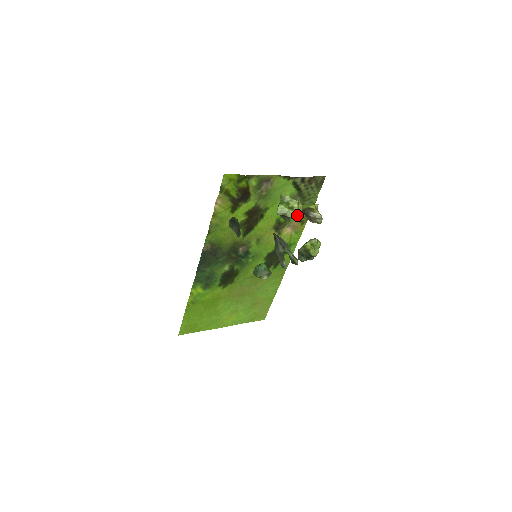
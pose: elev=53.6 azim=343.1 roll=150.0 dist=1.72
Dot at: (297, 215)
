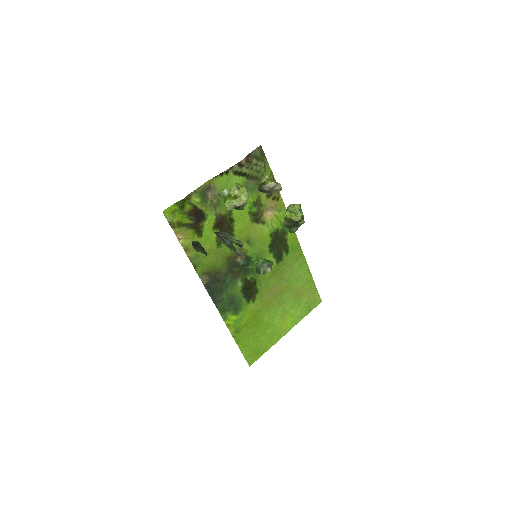
Dot at: (244, 199)
